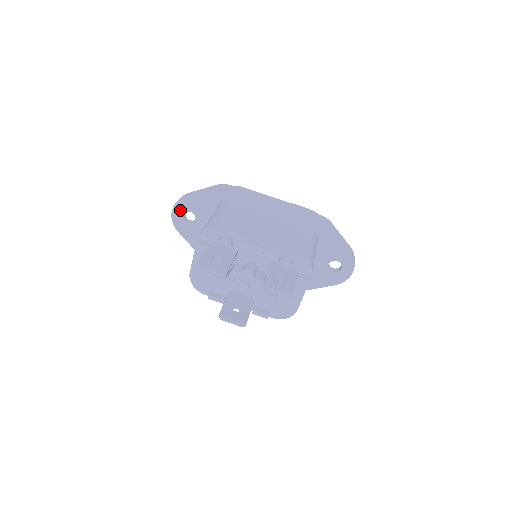
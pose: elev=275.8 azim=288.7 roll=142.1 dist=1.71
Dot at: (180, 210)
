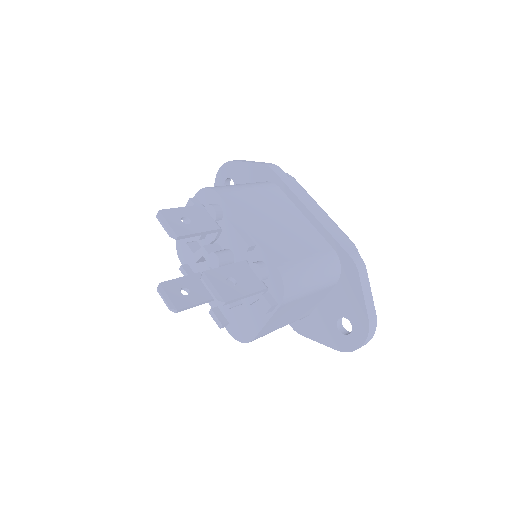
Dot at: (225, 173)
